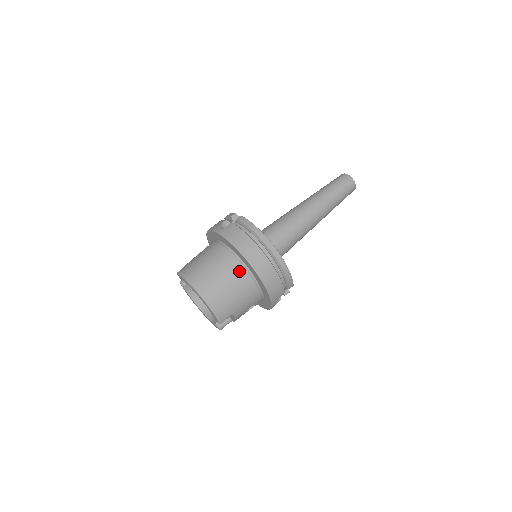
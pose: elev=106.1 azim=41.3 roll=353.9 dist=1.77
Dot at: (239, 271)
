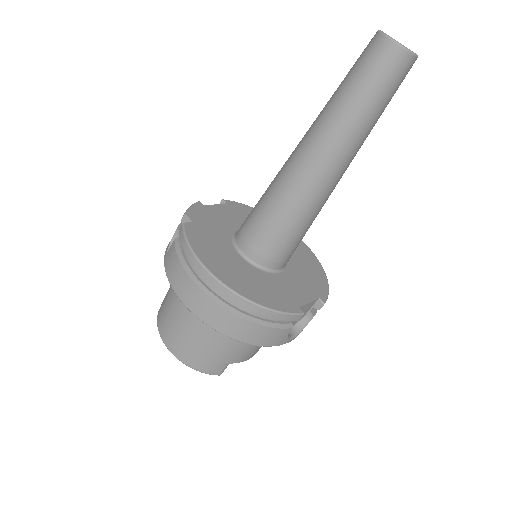
Dot at: occluded
